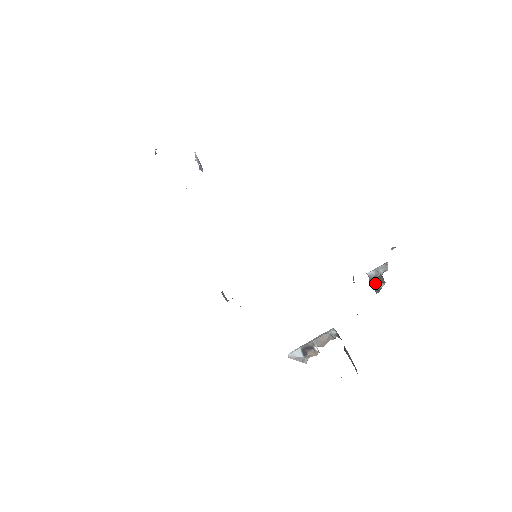
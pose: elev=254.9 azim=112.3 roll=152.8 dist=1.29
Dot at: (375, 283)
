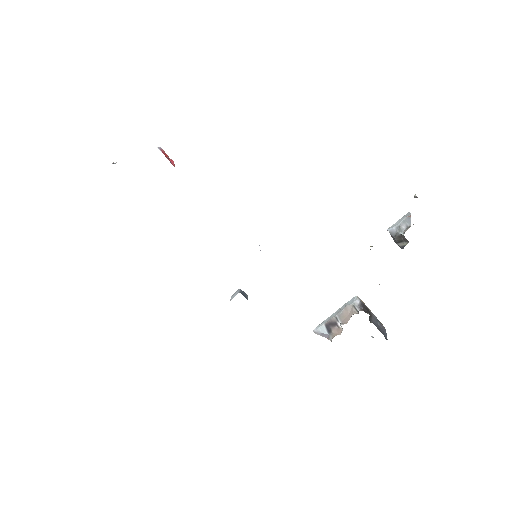
Dot at: (397, 241)
